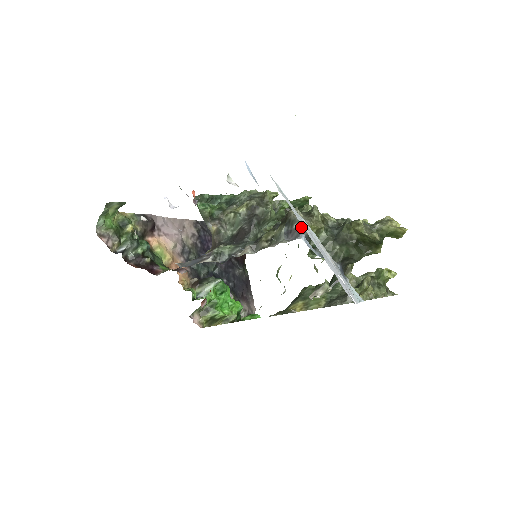
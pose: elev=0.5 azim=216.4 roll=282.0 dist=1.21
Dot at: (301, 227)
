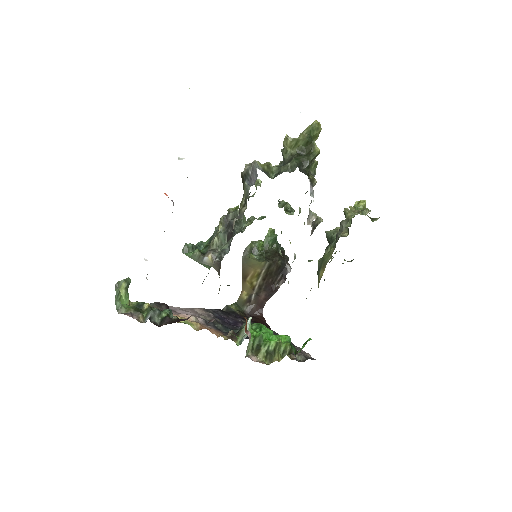
Dot at: (253, 167)
